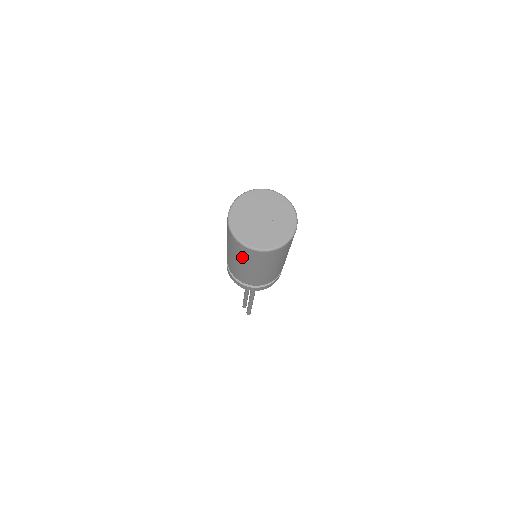
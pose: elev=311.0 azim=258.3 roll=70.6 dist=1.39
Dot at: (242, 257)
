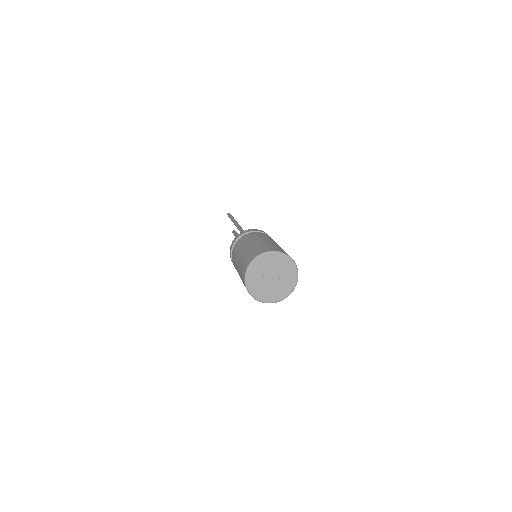
Dot at: occluded
